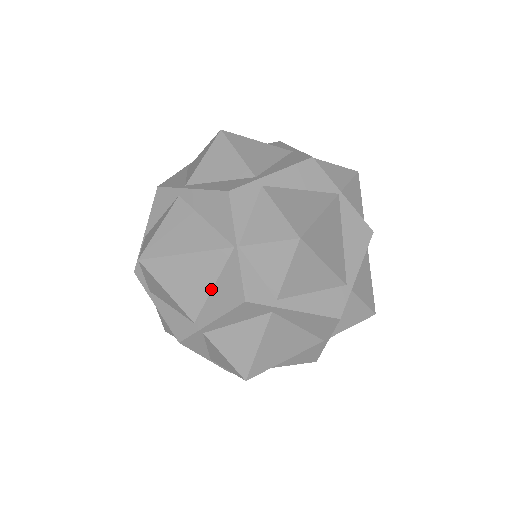
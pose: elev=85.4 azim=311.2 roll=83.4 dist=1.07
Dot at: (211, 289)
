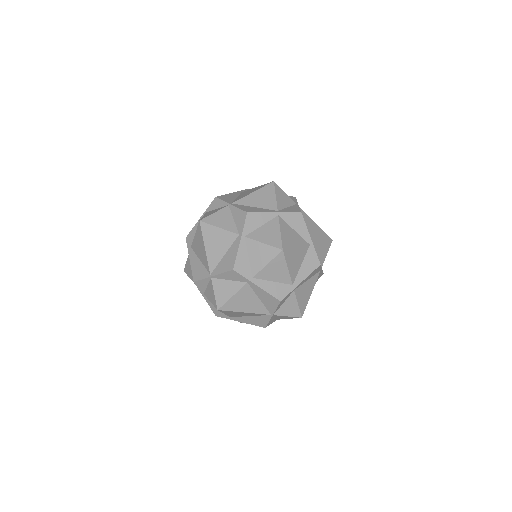
Dot at: (248, 316)
